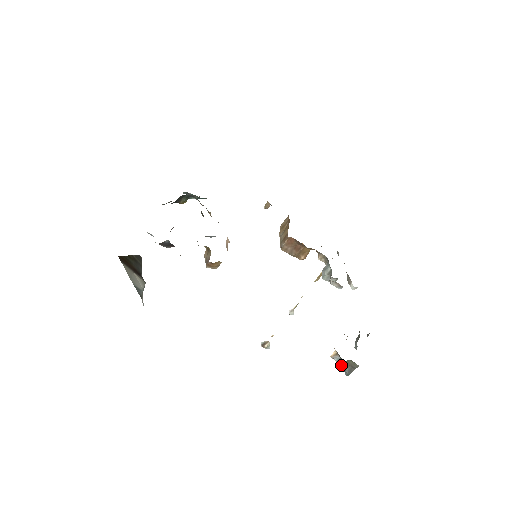
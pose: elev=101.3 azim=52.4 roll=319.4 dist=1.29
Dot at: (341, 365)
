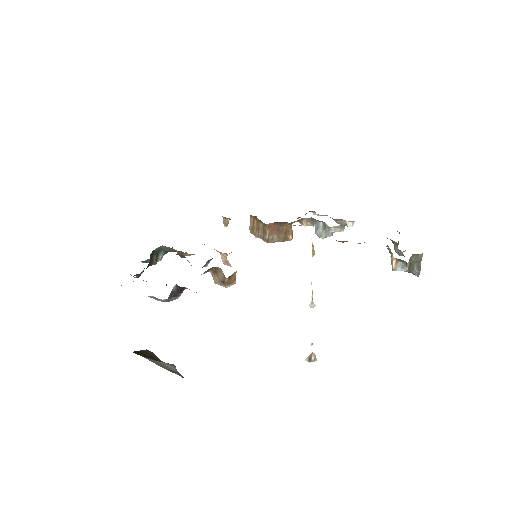
Dot at: (408, 268)
